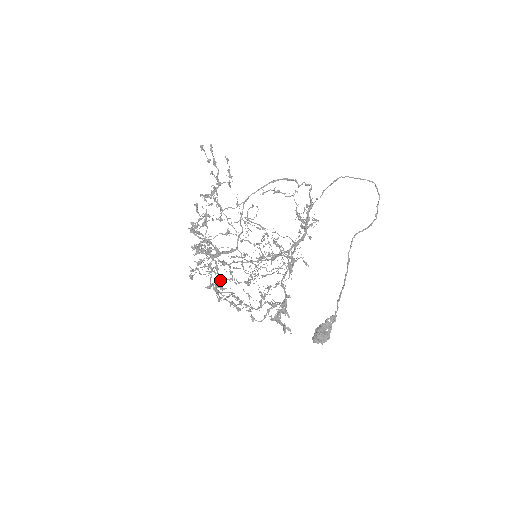
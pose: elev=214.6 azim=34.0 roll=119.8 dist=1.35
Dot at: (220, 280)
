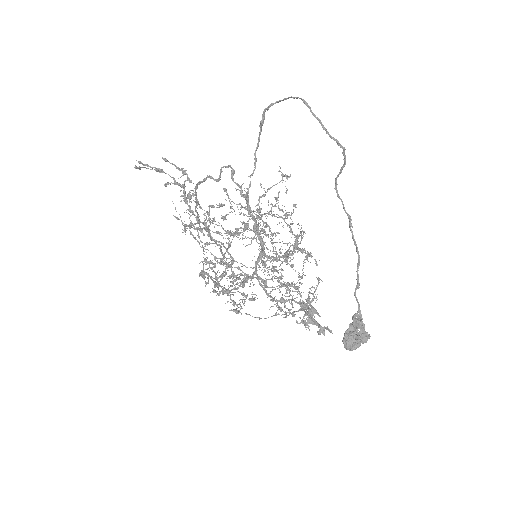
Dot at: occluded
